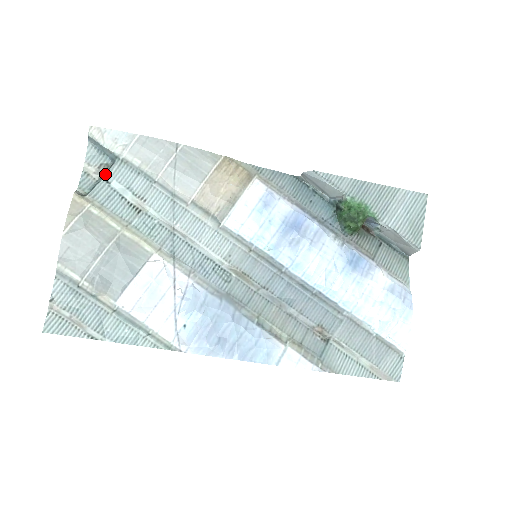
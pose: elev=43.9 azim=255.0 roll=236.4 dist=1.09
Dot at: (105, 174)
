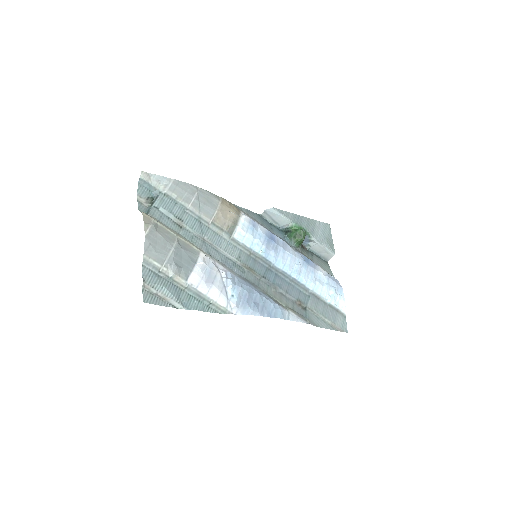
Dot at: (153, 203)
